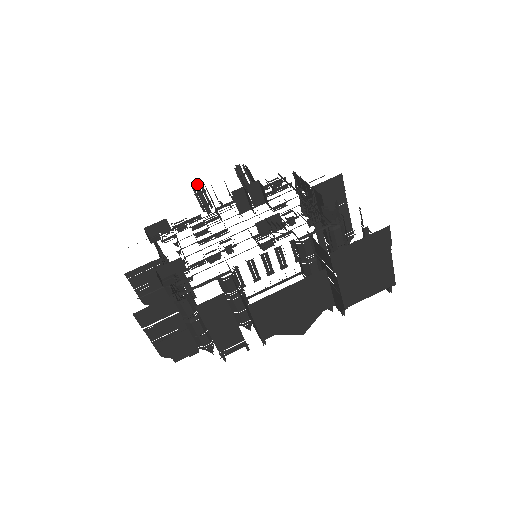
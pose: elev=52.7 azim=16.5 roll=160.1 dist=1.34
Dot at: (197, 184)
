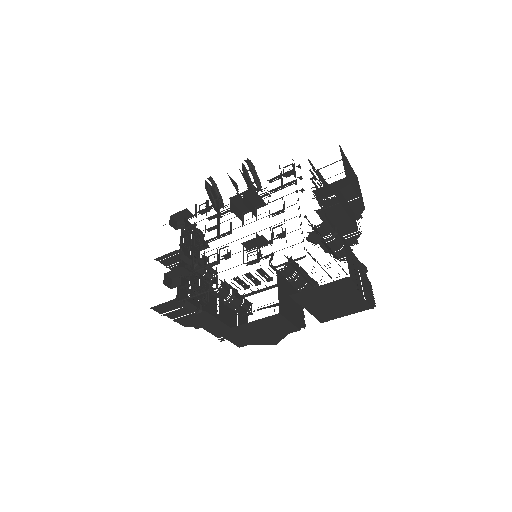
Dot at: (210, 178)
